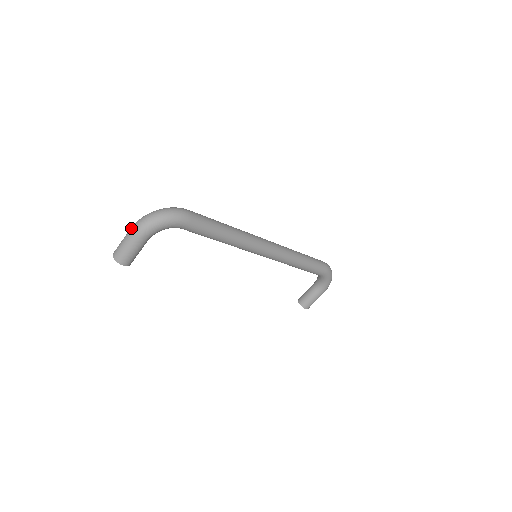
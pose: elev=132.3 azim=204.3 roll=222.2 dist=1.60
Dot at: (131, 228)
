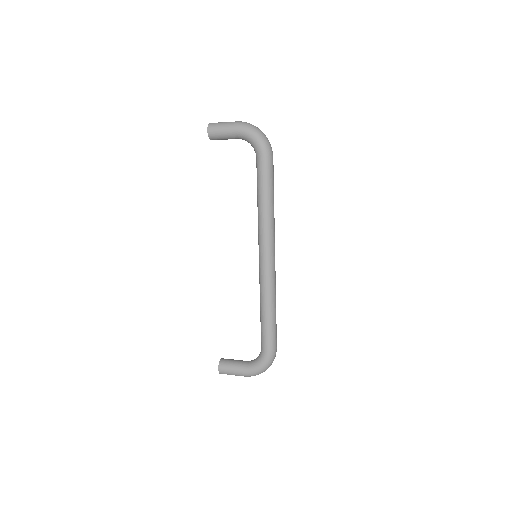
Dot at: (240, 121)
